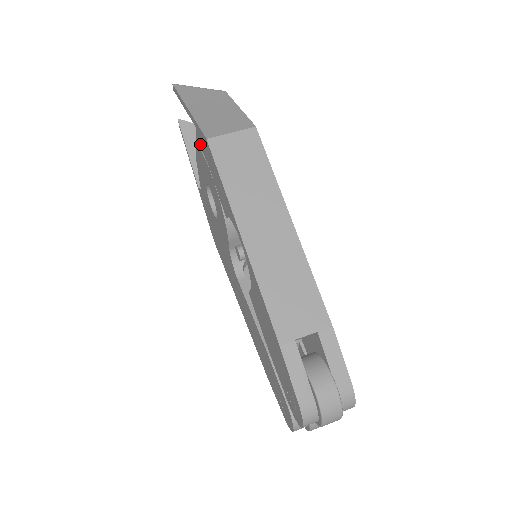
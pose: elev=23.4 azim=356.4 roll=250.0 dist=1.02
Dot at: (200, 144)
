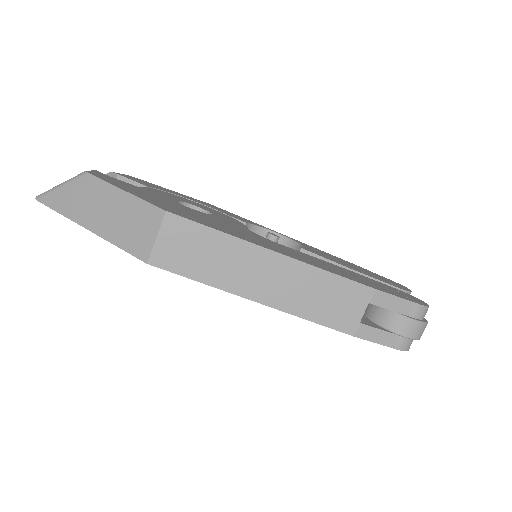
Dot at: occluded
